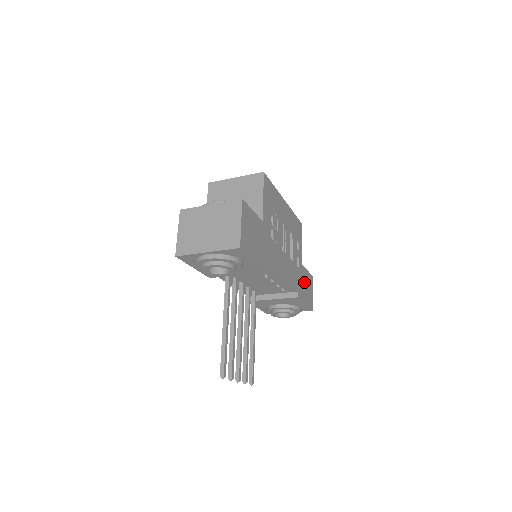
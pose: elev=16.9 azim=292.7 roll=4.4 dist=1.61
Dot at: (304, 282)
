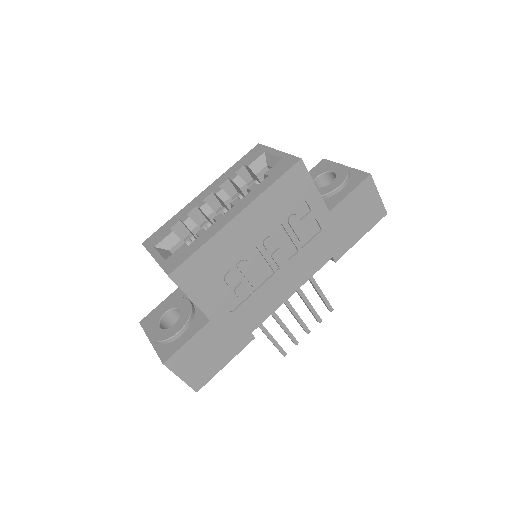
Dot at: (346, 220)
